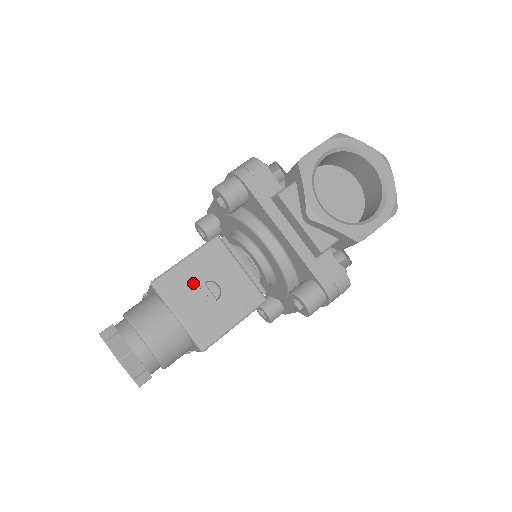
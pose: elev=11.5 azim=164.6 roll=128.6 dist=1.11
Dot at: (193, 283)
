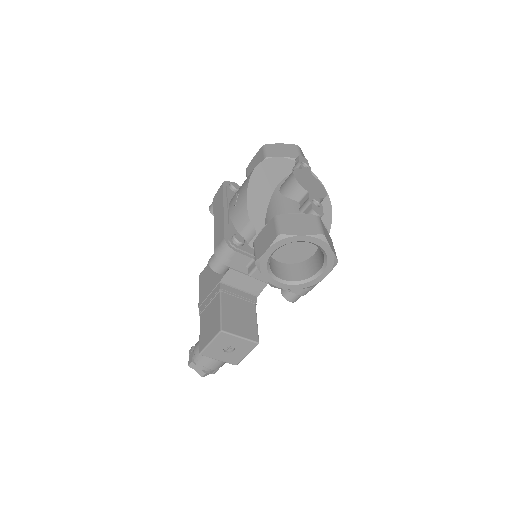
Dot at: (219, 349)
